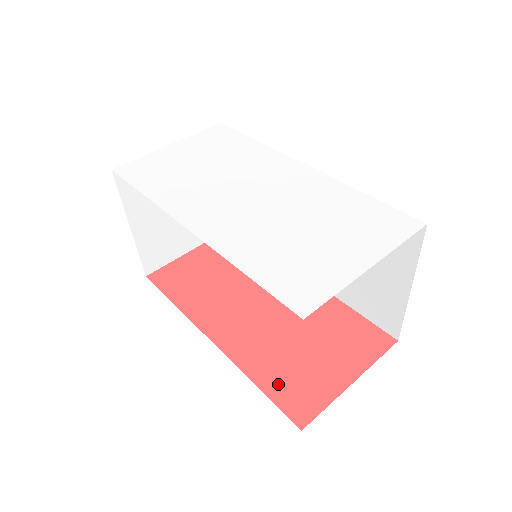
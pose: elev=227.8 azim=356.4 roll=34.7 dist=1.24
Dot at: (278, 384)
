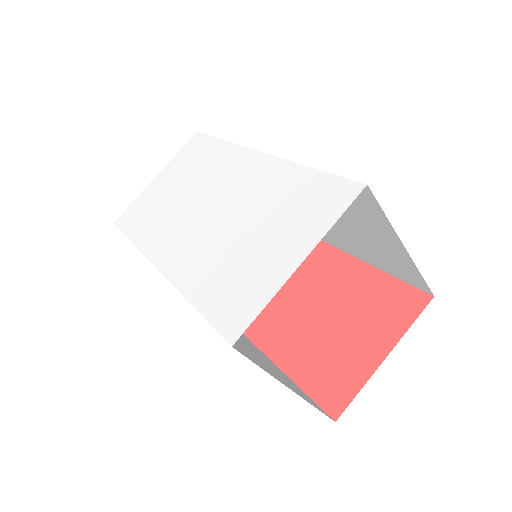
Dot at: (312, 376)
